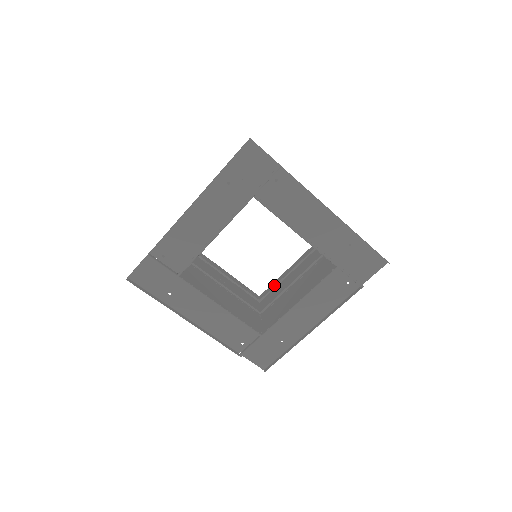
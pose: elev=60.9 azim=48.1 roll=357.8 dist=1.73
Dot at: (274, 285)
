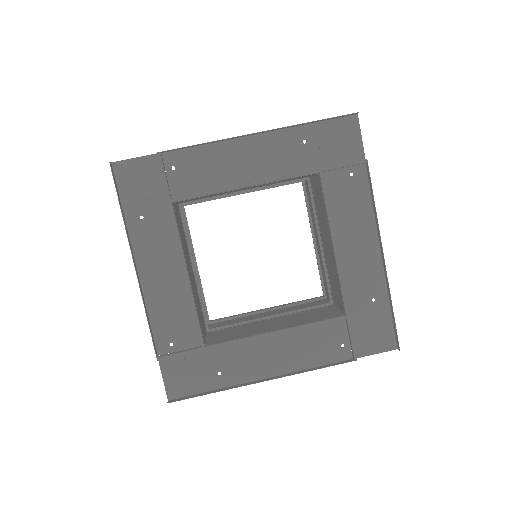
Dot at: occluded
